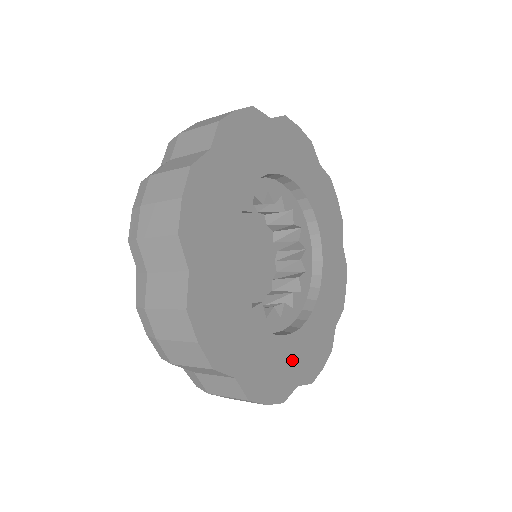
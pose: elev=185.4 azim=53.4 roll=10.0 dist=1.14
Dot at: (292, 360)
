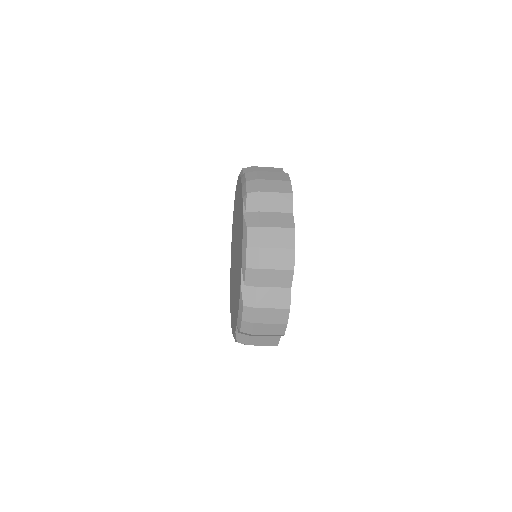
Dot at: occluded
